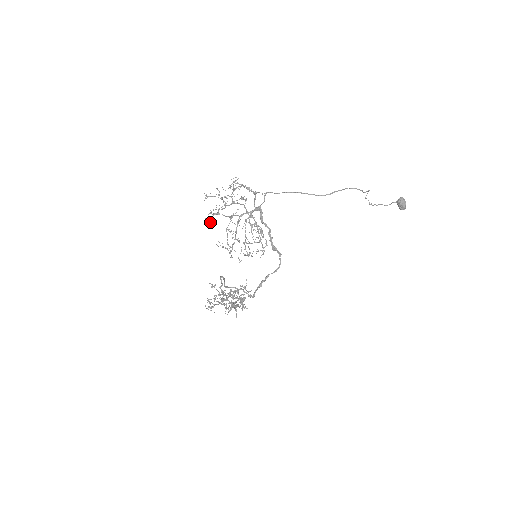
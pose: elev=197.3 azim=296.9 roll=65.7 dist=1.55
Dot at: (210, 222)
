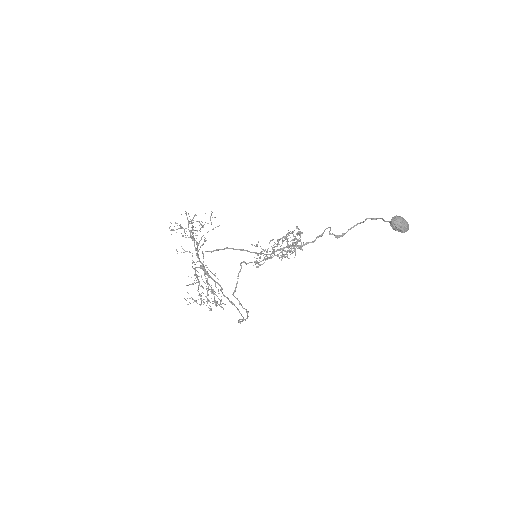
Dot at: (203, 227)
